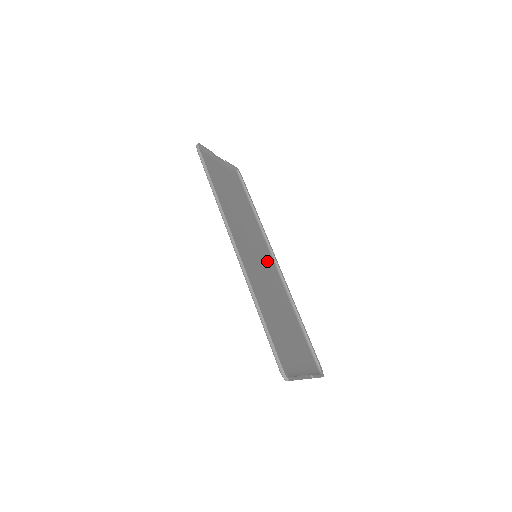
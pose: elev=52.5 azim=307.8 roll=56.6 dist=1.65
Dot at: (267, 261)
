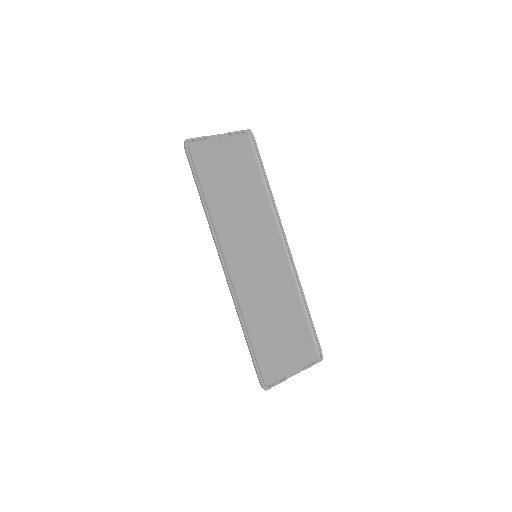
Dot at: (272, 253)
